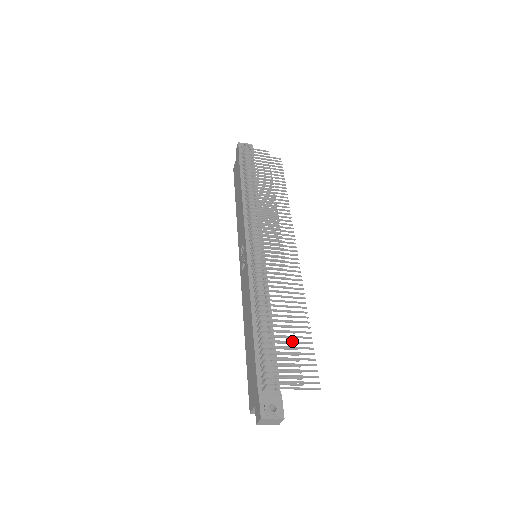
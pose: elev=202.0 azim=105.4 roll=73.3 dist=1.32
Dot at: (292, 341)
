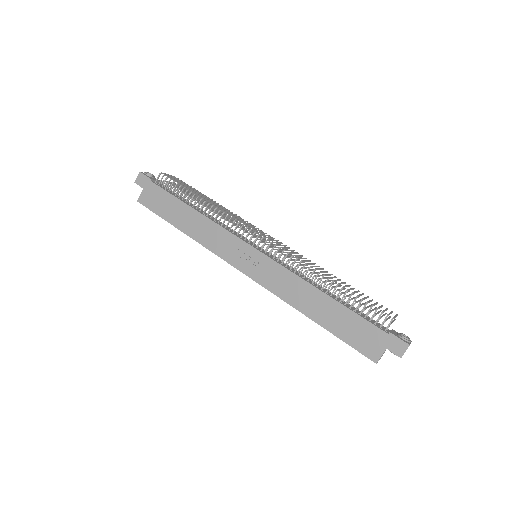
Dot at: (354, 297)
